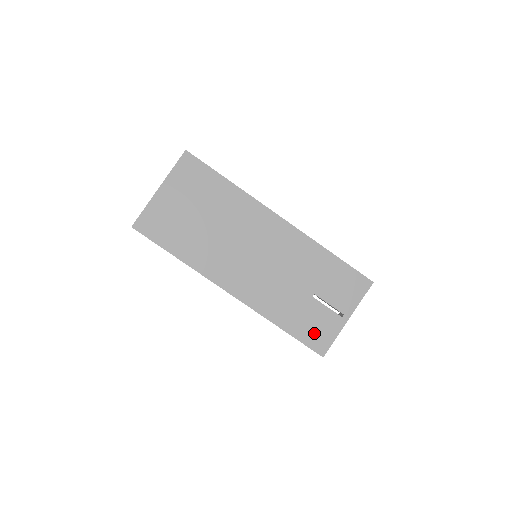
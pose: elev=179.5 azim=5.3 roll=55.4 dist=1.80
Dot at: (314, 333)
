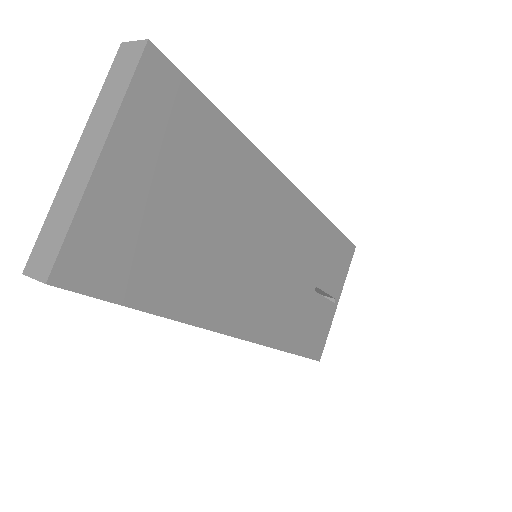
Dot at: (314, 338)
